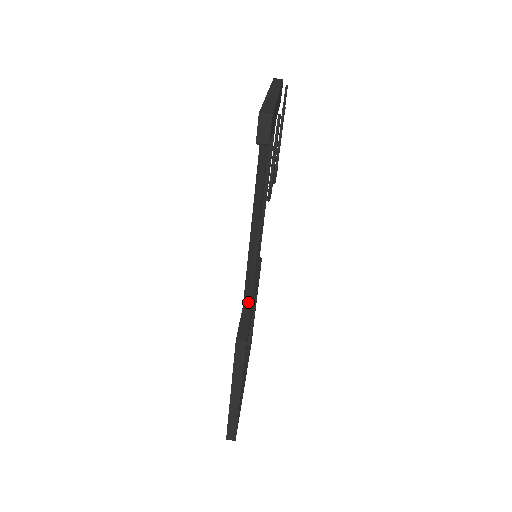
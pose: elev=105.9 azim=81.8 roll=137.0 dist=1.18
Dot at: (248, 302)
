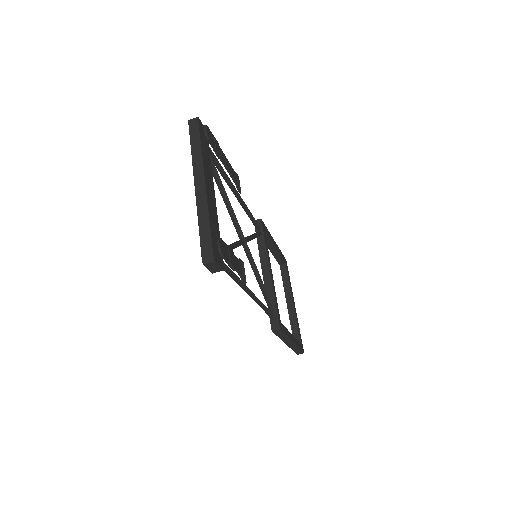
Dot at: (267, 310)
